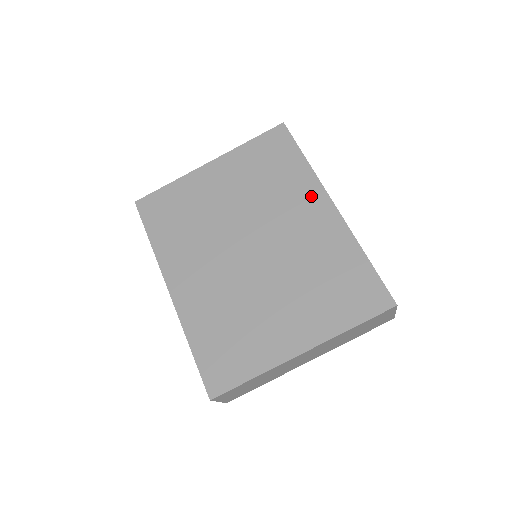
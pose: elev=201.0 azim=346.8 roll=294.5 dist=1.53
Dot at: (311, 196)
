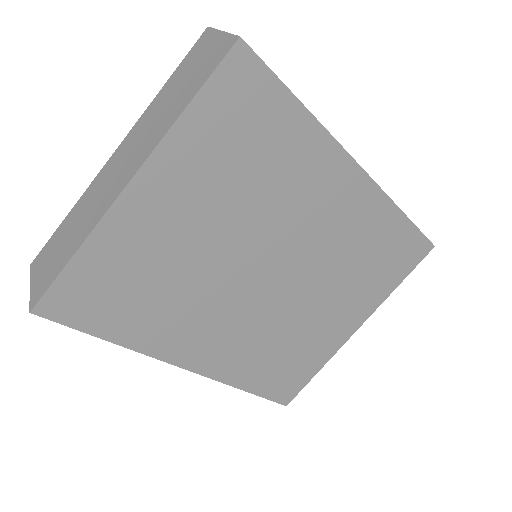
Dot at: (329, 170)
